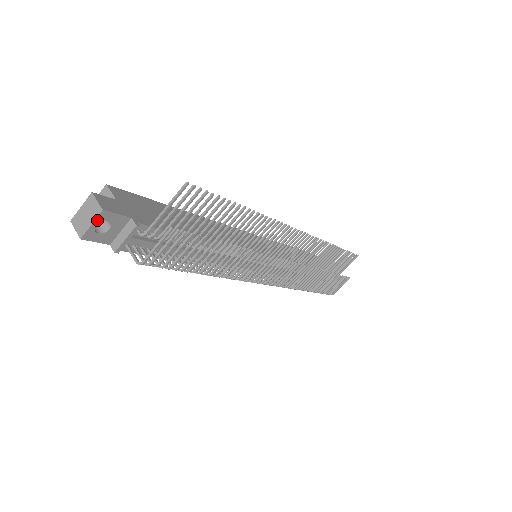
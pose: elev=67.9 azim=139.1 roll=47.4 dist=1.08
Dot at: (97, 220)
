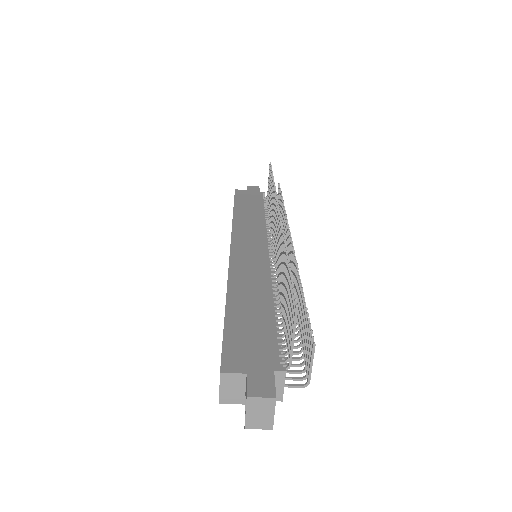
Dot at: (274, 407)
